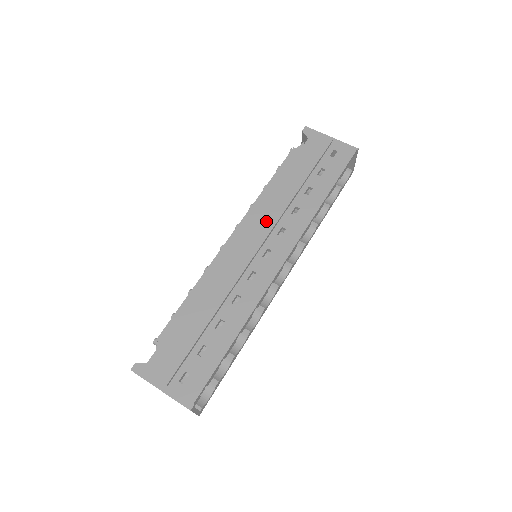
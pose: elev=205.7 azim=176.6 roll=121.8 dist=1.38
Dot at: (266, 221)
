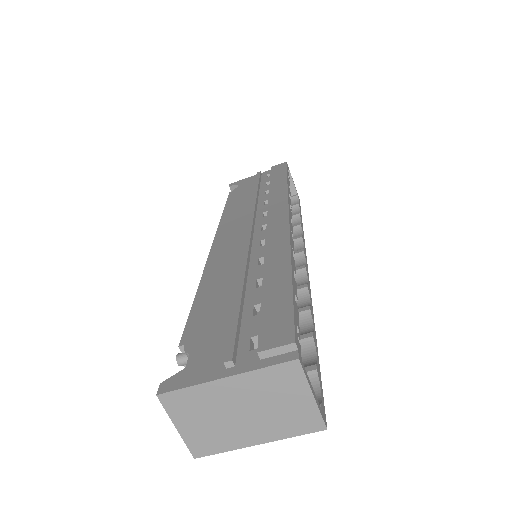
Dot at: (243, 220)
